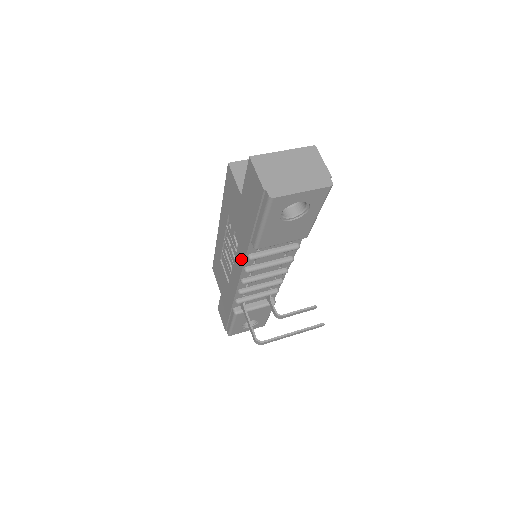
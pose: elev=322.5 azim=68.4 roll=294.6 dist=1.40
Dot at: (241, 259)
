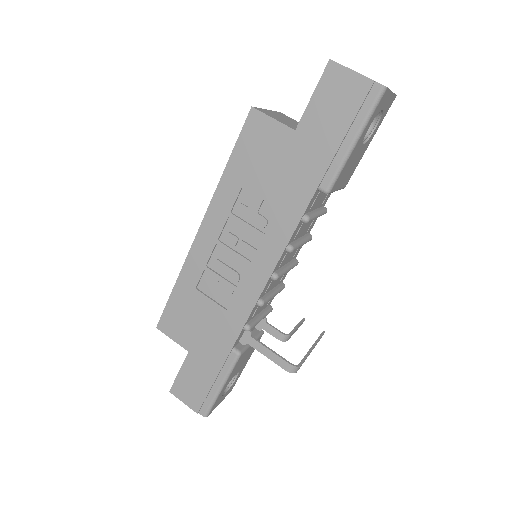
Dot at: (284, 233)
